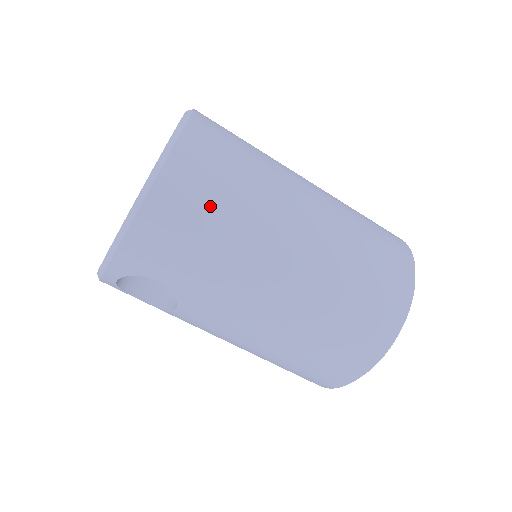
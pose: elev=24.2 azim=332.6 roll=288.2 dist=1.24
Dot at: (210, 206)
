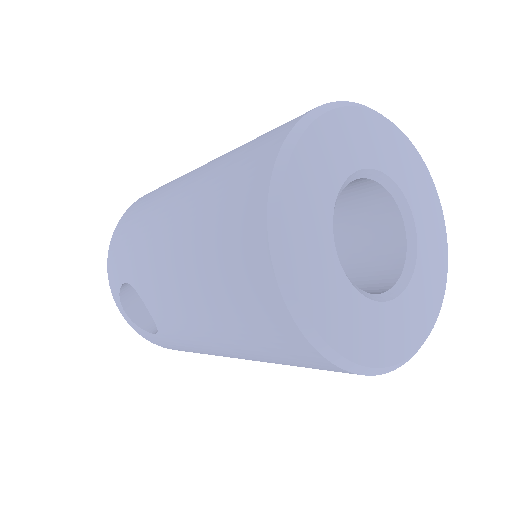
Dot at: (144, 203)
